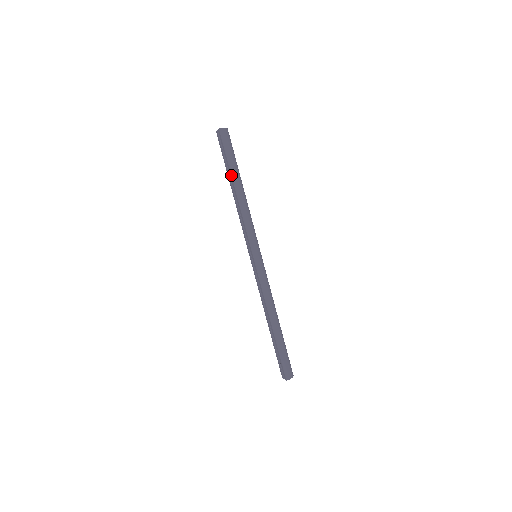
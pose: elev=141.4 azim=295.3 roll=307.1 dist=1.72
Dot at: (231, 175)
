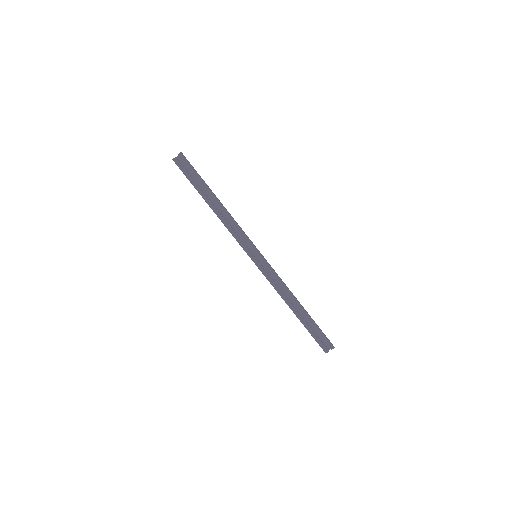
Dot at: (209, 189)
